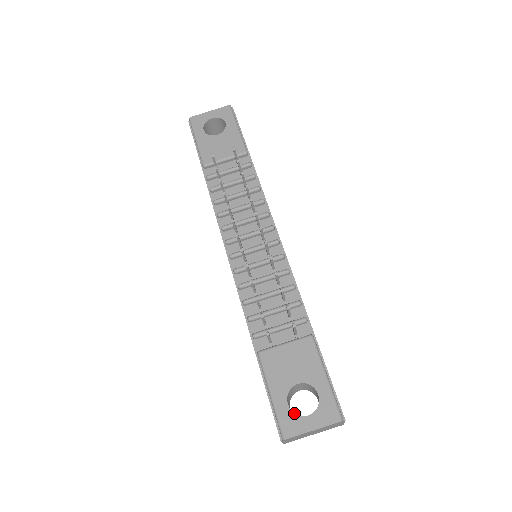
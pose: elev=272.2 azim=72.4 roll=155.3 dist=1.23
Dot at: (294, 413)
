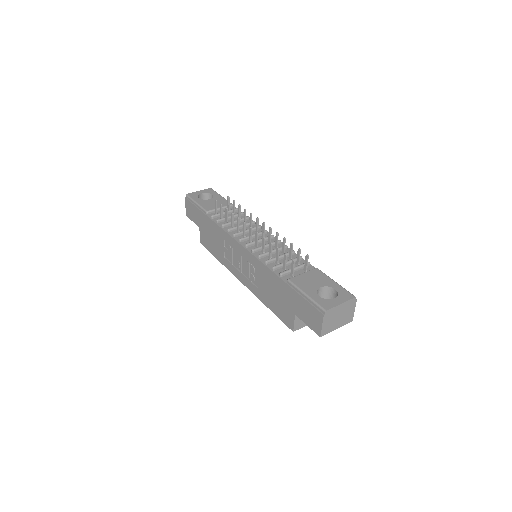
Dot at: (325, 299)
